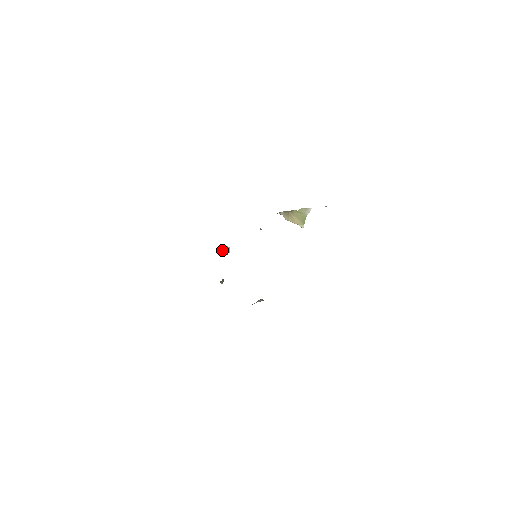
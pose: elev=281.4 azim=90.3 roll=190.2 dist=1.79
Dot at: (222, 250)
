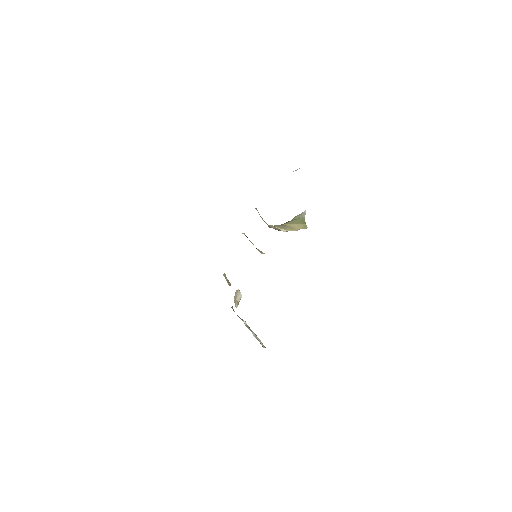
Dot at: occluded
